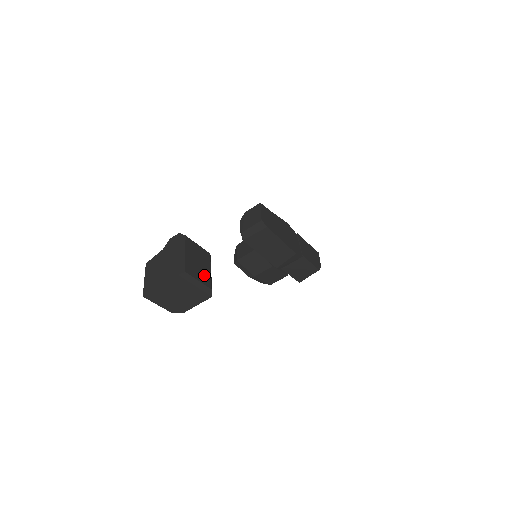
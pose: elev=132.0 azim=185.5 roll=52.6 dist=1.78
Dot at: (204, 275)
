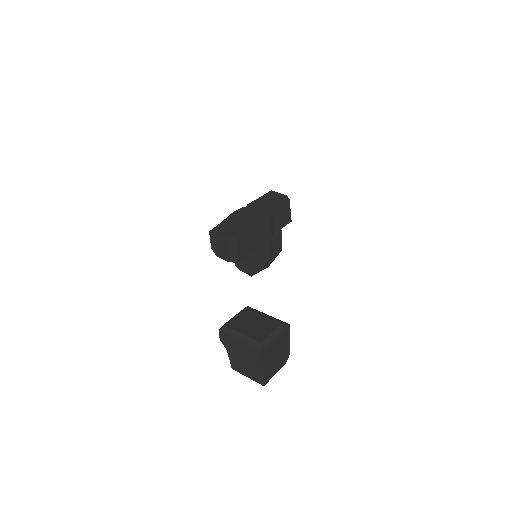
Dot at: (267, 324)
